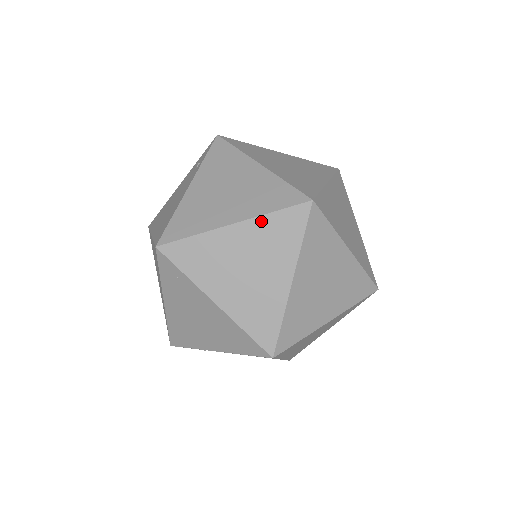
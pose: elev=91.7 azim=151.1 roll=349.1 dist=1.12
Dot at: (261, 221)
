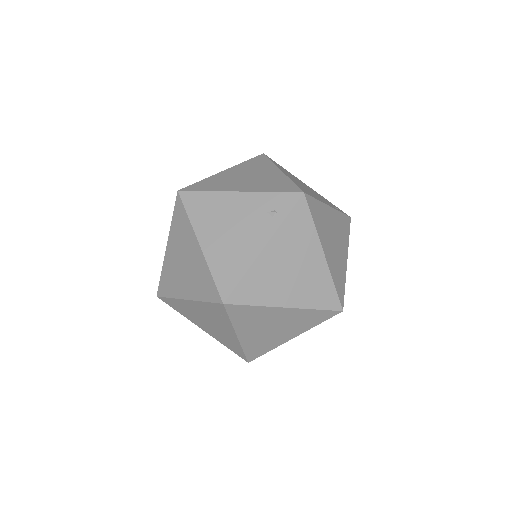
Dot at: (305, 311)
